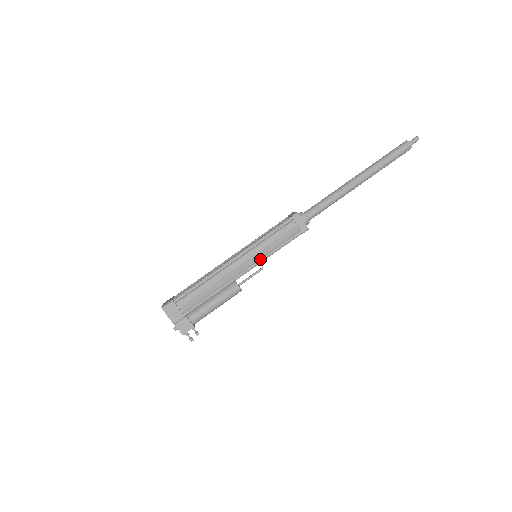
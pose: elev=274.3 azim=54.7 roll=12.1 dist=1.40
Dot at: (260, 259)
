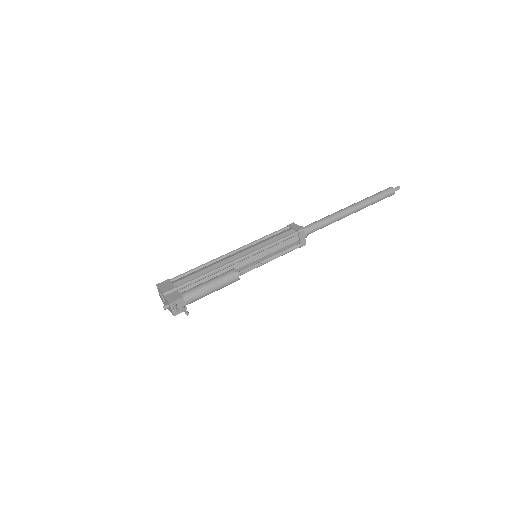
Dot at: (257, 249)
